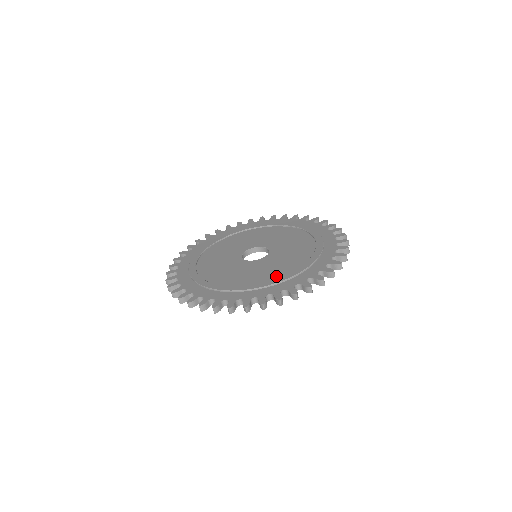
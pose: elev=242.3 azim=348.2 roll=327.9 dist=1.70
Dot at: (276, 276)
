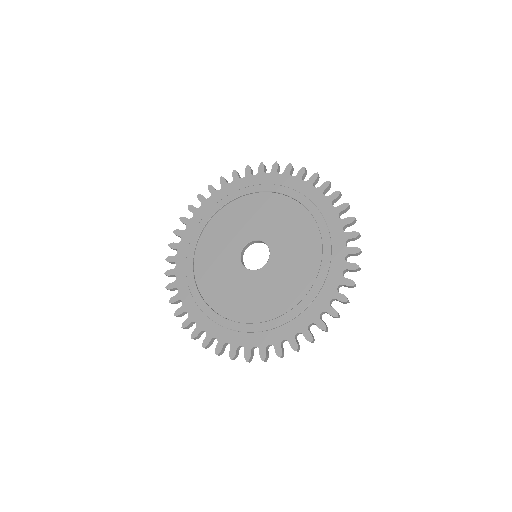
Dot at: (307, 283)
